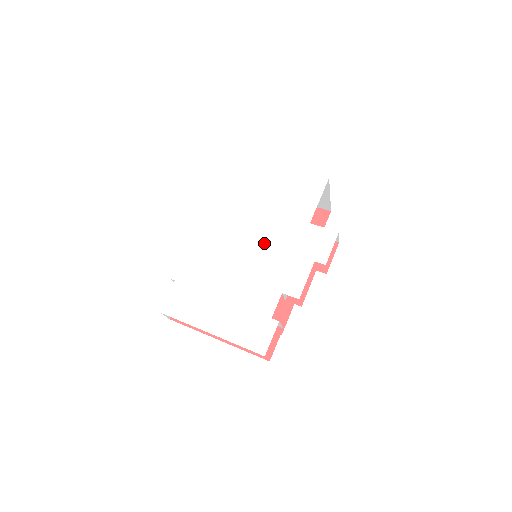
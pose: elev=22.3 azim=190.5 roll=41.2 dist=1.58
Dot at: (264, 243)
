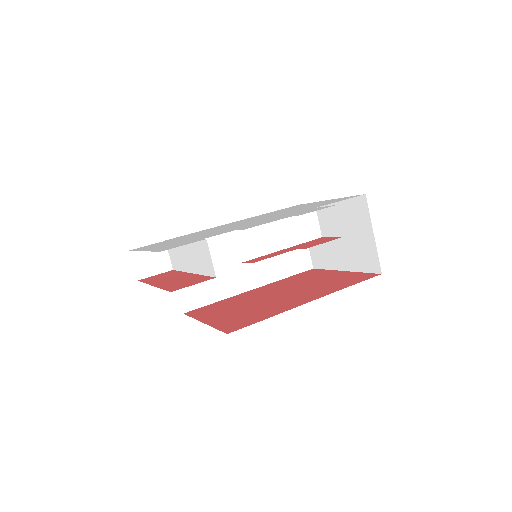
Dot at: occluded
